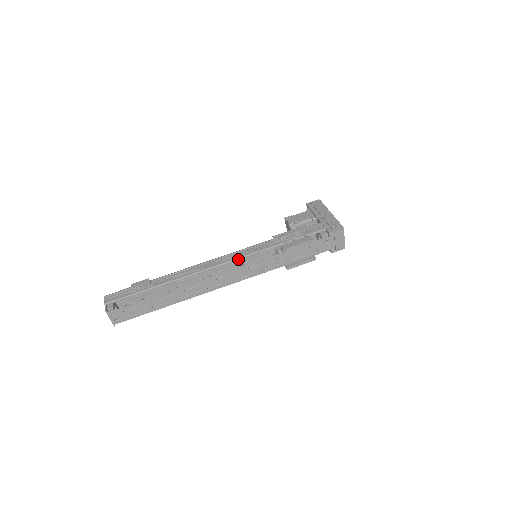
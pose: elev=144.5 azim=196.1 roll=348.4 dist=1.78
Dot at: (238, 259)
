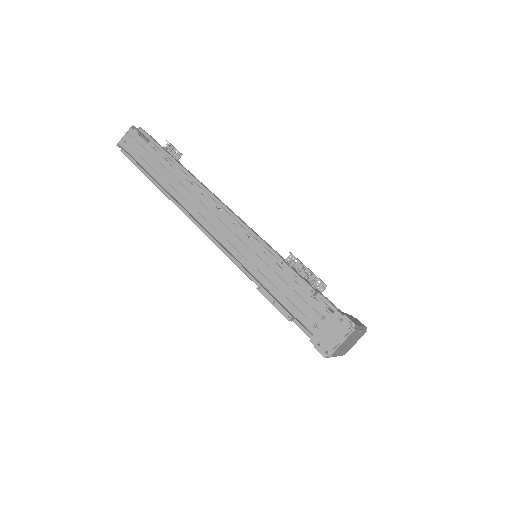
Dot at: (244, 224)
